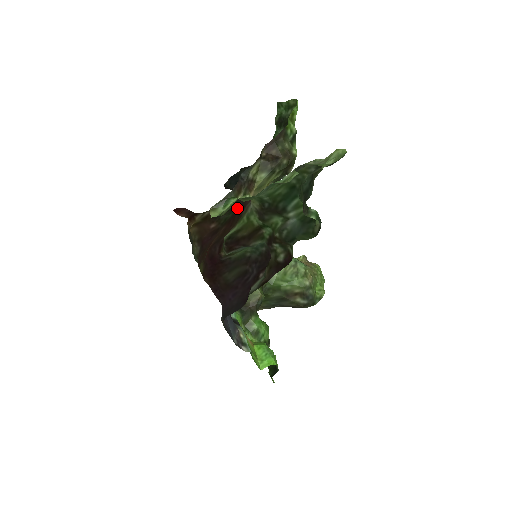
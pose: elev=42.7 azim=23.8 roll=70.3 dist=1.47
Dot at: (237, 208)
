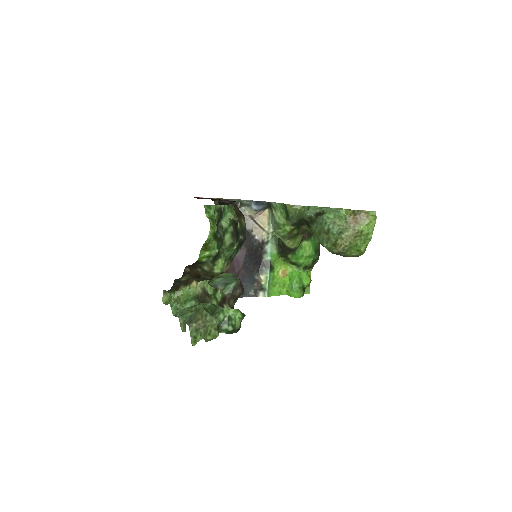
Dot at: occluded
